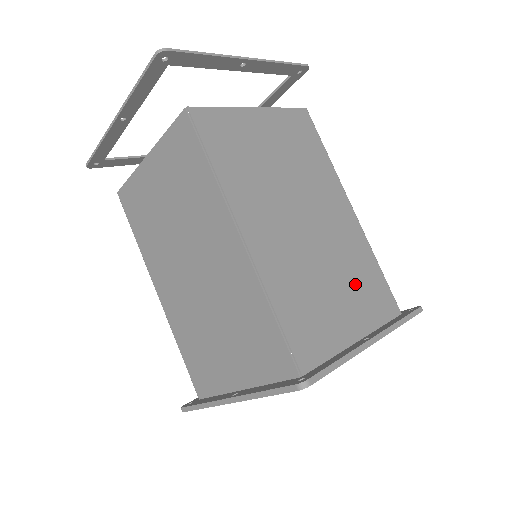
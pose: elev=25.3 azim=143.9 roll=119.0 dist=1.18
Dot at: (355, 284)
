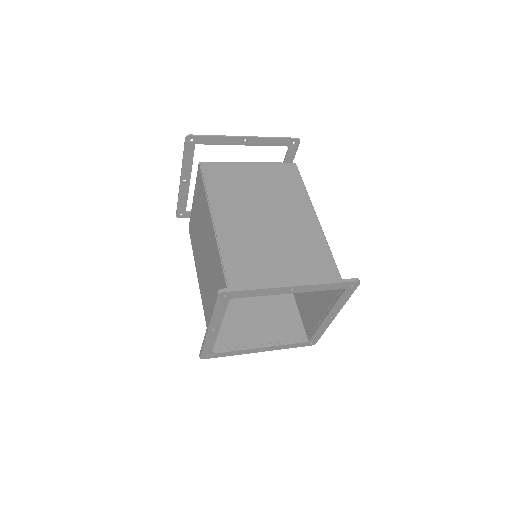
Dot at: (300, 259)
